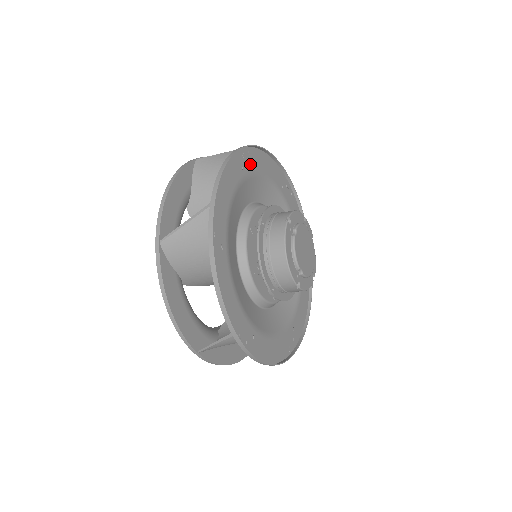
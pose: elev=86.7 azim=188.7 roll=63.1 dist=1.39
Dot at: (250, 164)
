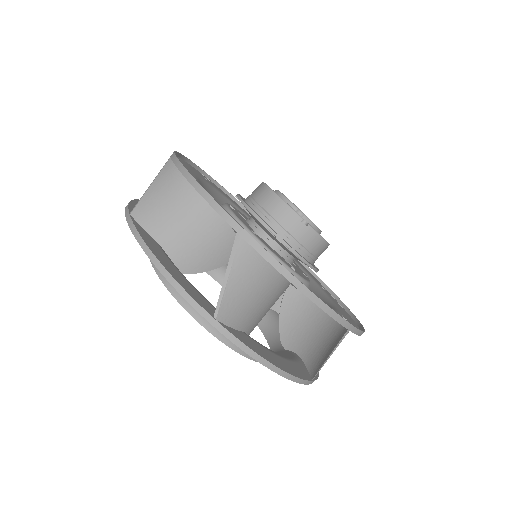
Dot at: (213, 185)
